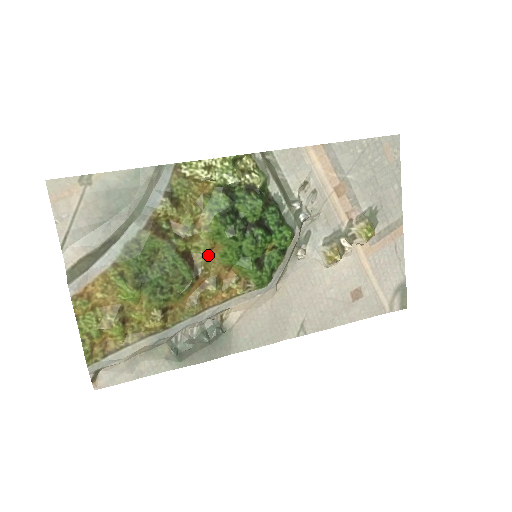
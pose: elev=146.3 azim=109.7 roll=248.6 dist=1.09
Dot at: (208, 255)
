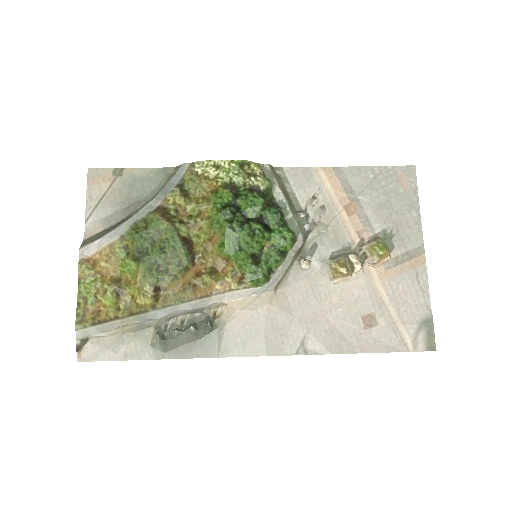
Dot at: (208, 245)
